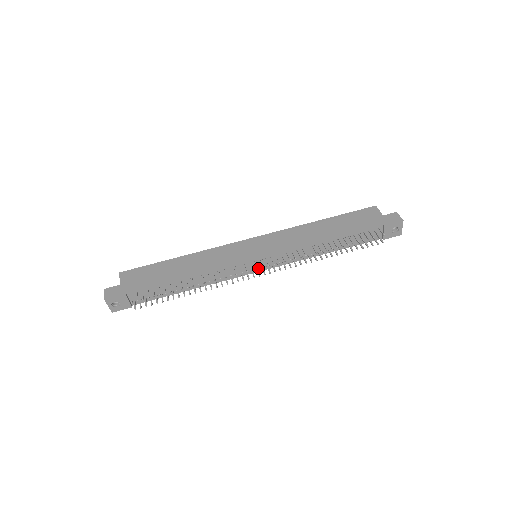
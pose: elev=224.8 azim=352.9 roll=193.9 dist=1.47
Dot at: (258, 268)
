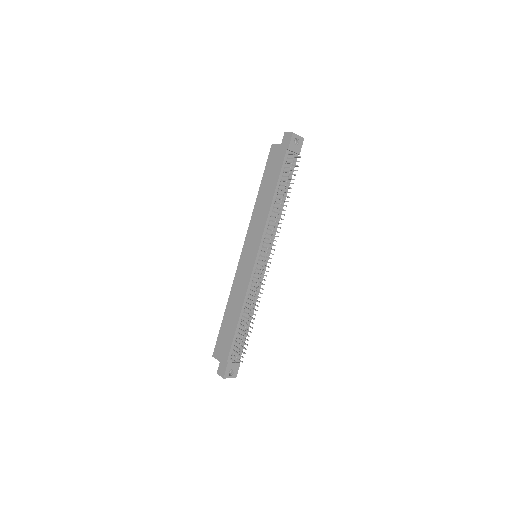
Dot at: occluded
